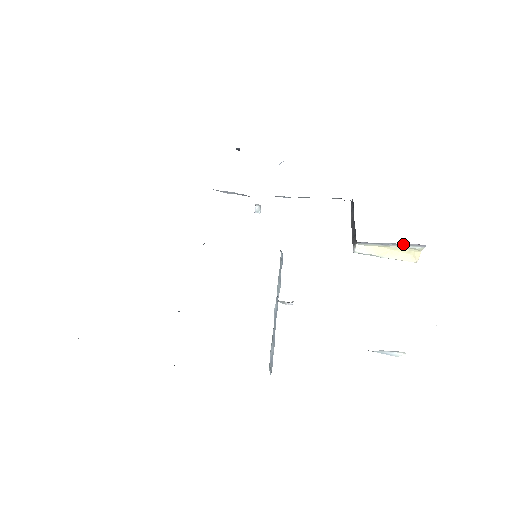
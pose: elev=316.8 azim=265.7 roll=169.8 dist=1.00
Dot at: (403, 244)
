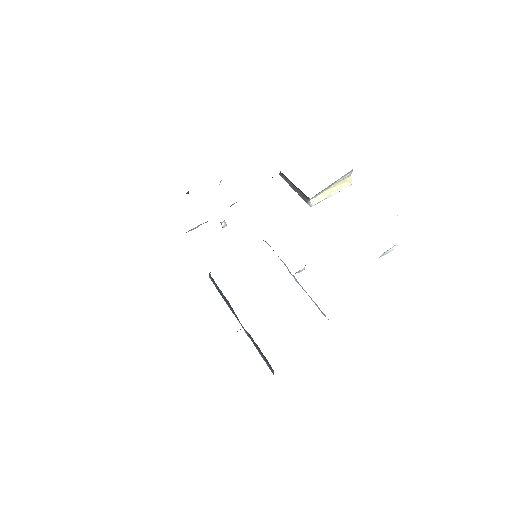
Dot at: (339, 179)
